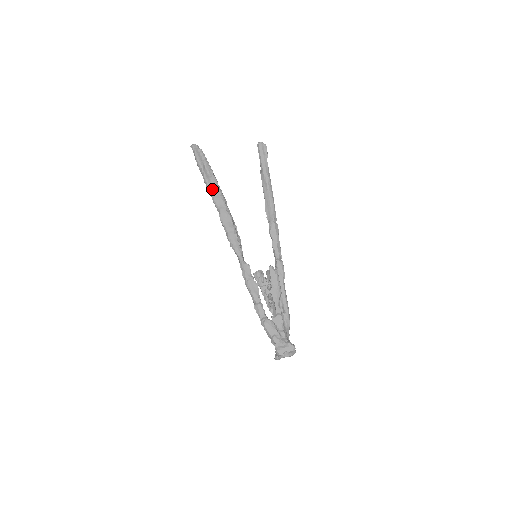
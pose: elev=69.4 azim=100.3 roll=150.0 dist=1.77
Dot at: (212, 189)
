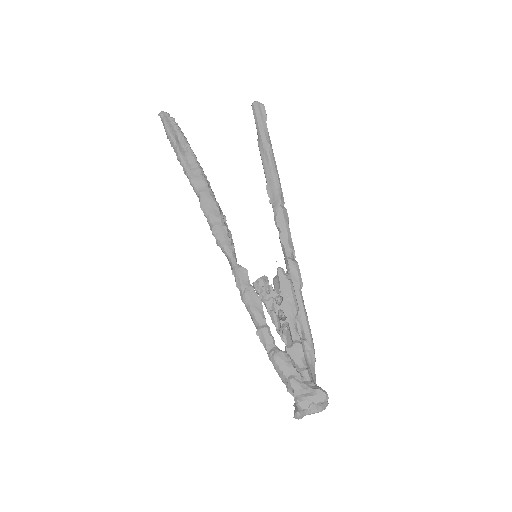
Dot at: (188, 167)
